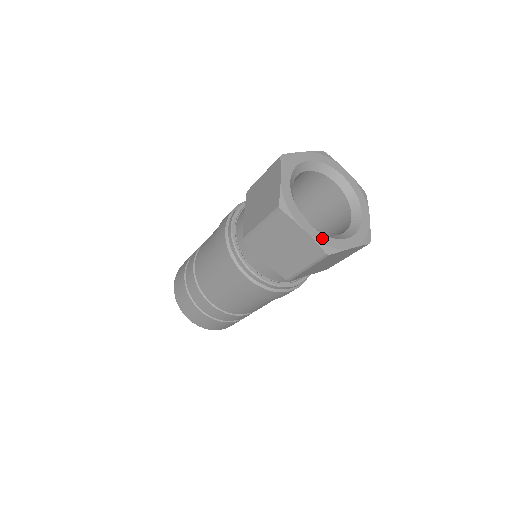
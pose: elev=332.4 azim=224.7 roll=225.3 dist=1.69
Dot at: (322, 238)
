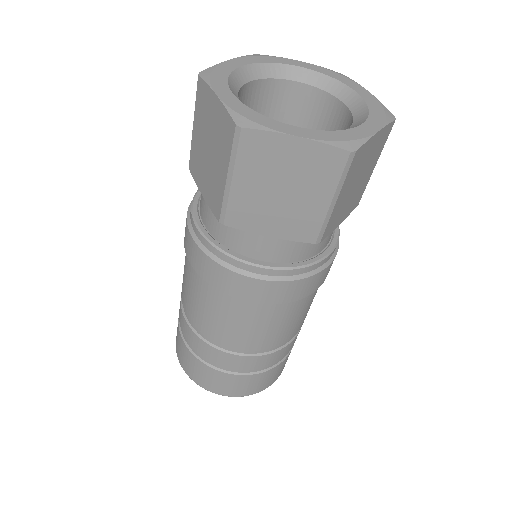
Dot at: (243, 109)
